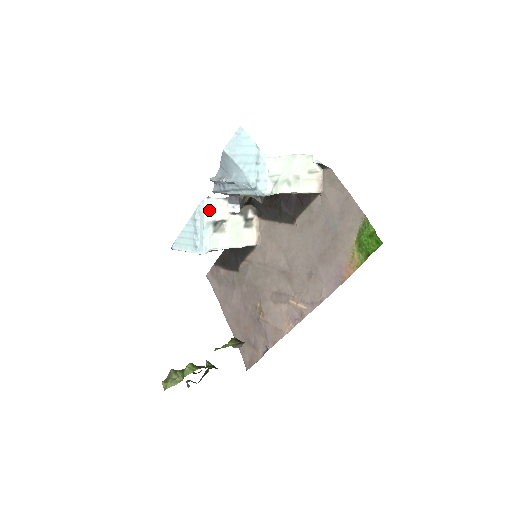
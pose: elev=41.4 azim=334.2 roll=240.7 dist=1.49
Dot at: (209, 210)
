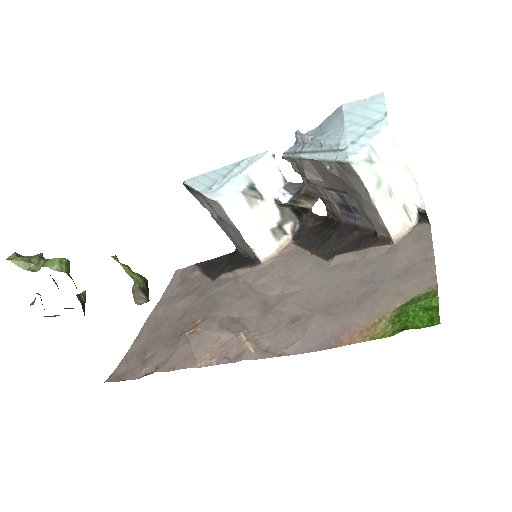
Dot at: (261, 167)
